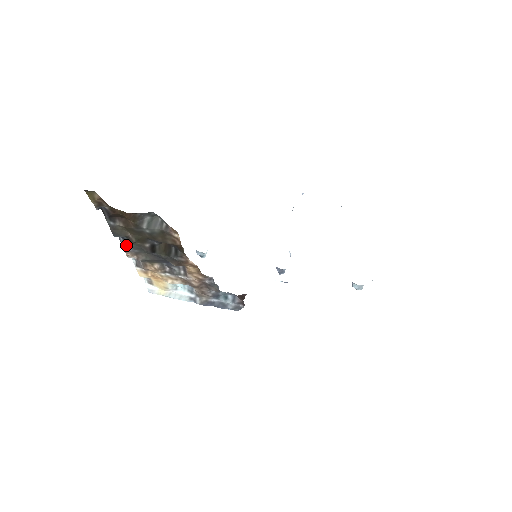
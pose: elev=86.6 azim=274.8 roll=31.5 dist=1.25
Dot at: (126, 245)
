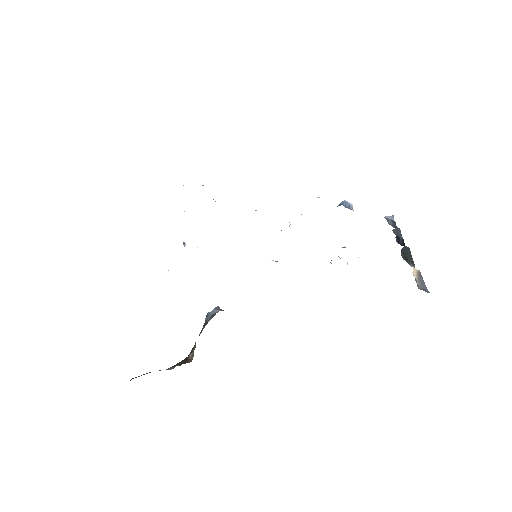
Dot at: occluded
